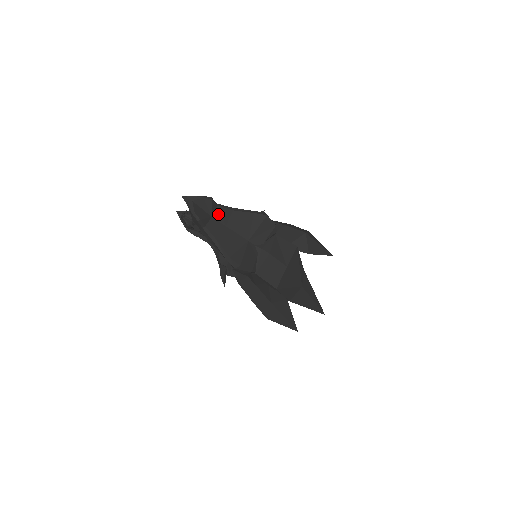
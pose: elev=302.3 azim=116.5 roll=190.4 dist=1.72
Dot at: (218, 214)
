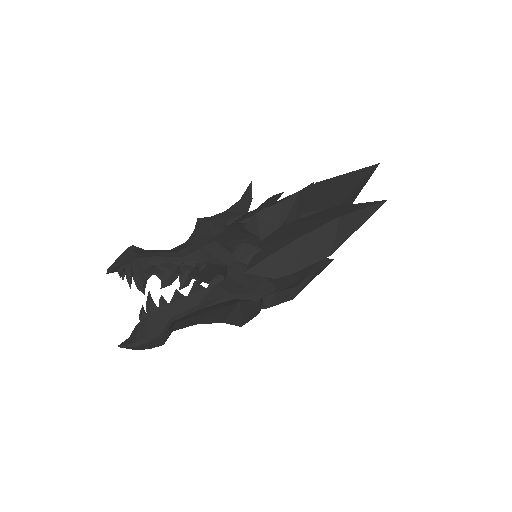
Dot at: (181, 320)
